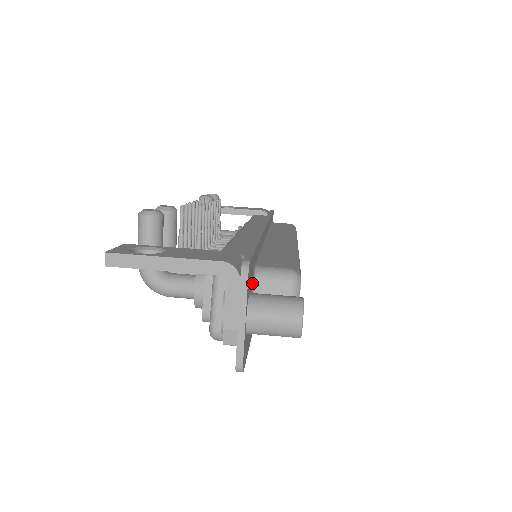
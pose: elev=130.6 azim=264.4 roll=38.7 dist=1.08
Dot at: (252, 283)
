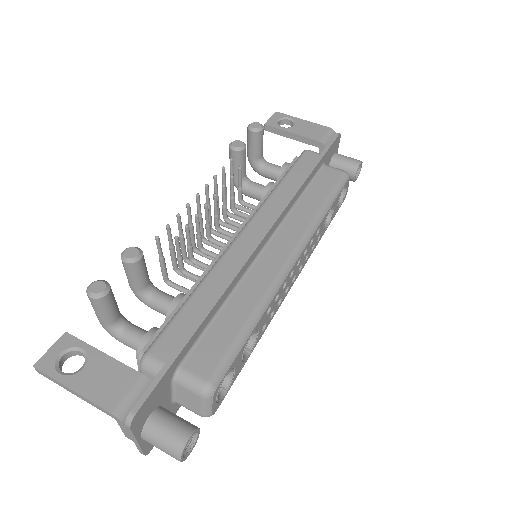
Dot at: (167, 389)
